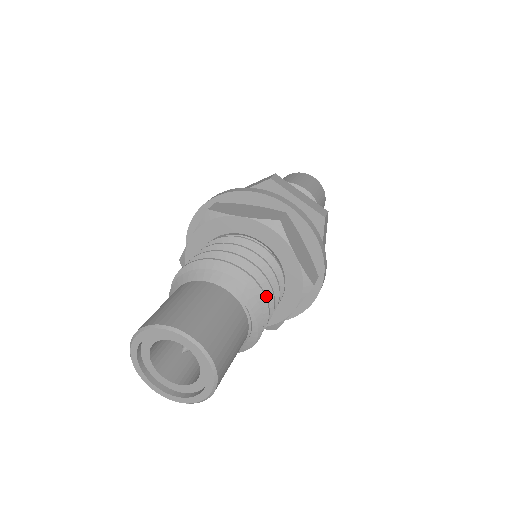
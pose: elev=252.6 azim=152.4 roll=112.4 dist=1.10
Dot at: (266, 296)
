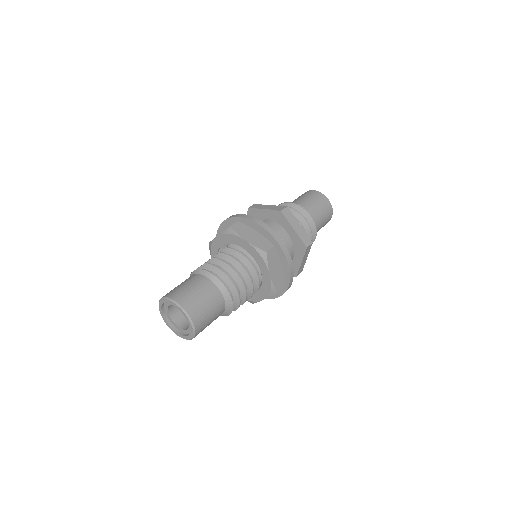
Dot at: occluded
